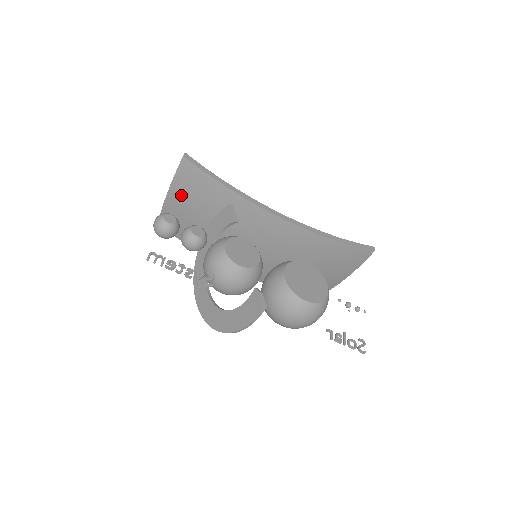
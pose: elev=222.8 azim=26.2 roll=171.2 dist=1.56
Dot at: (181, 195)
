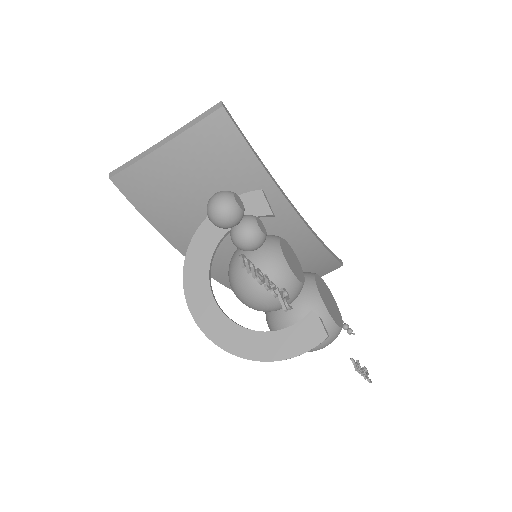
Dot at: (187, 155)
